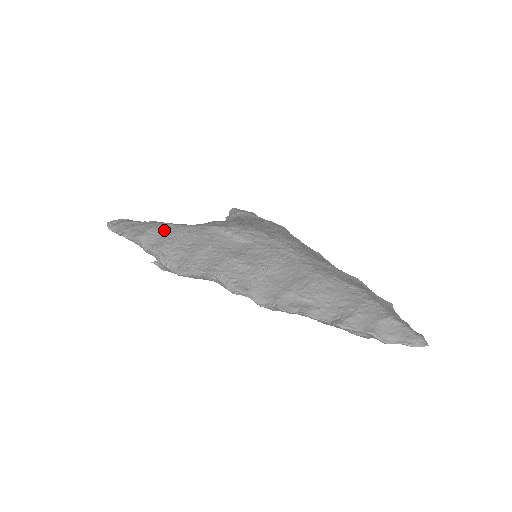
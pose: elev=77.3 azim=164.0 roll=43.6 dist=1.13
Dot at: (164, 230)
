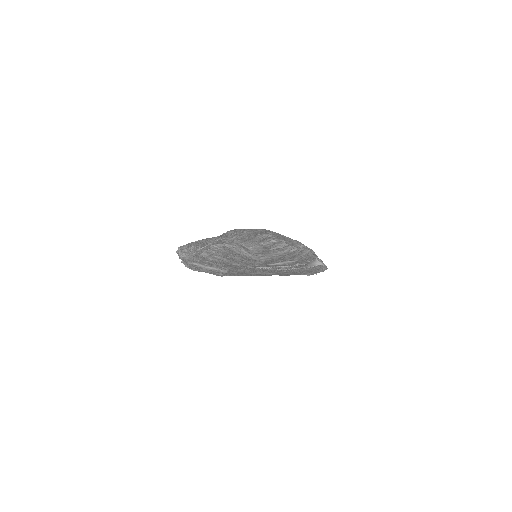
Dot at: occluded
